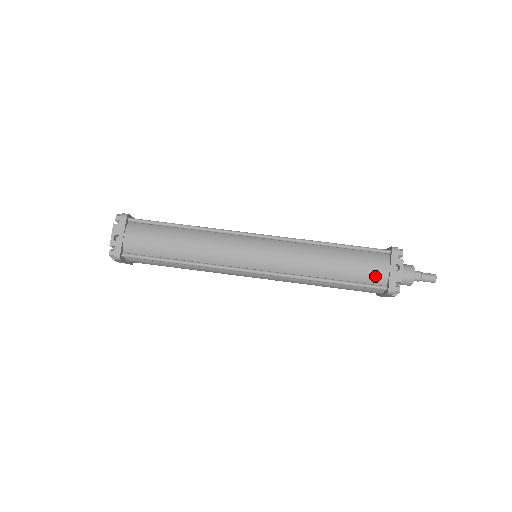
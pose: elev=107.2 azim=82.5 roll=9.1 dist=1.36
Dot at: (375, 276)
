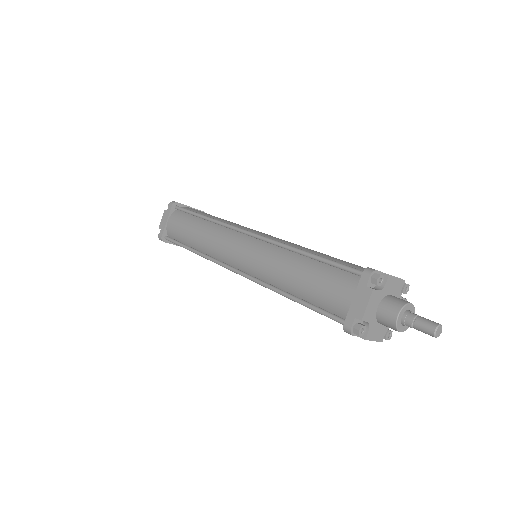
Dot at: (360, 269)
